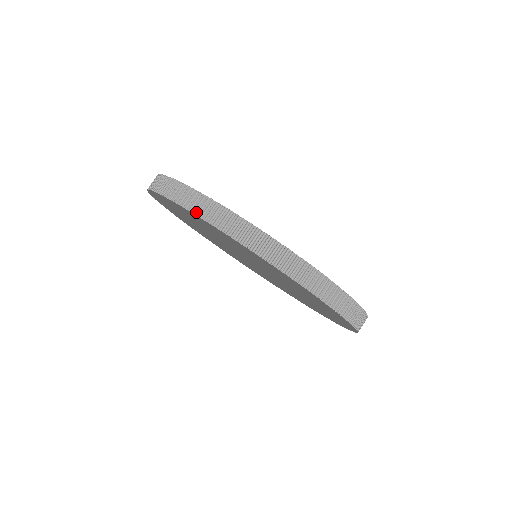
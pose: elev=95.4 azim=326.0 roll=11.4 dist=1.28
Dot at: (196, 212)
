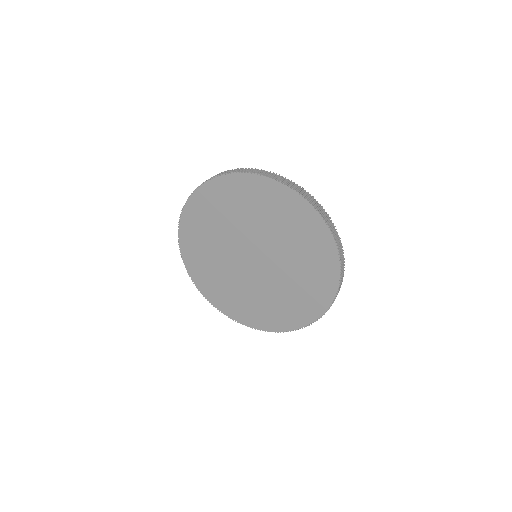
Dot at: (179, 224)
